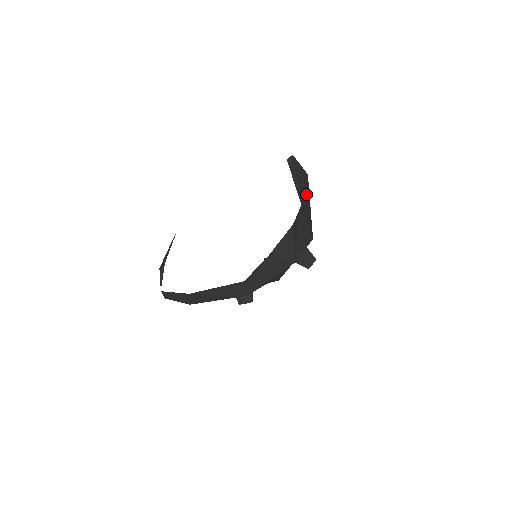
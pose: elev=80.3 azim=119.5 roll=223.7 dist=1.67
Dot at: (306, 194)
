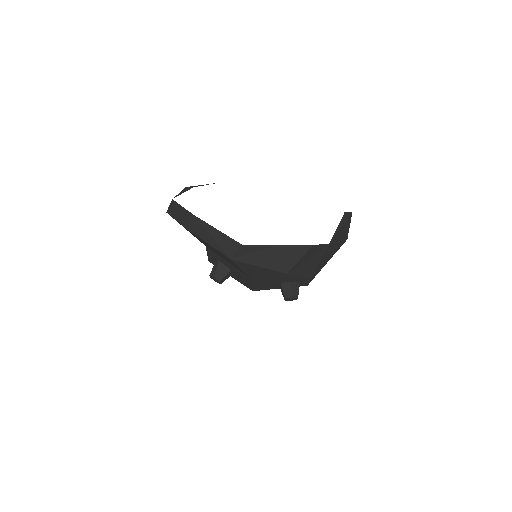
Dot at: (335, 247)
